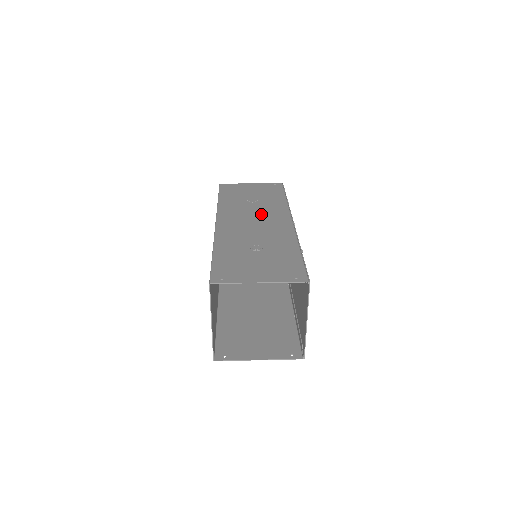
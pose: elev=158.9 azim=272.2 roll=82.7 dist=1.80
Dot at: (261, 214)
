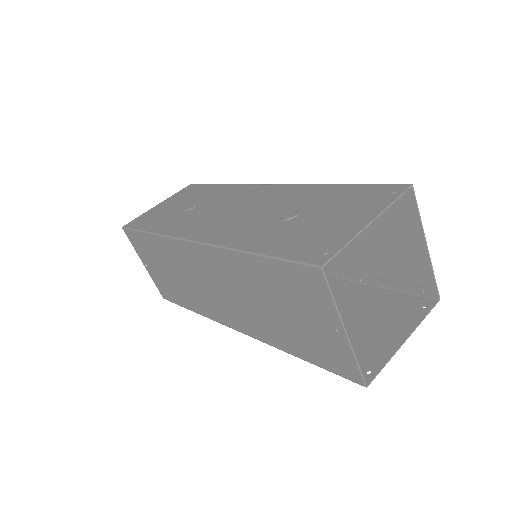
Dot at: (226, 204)
